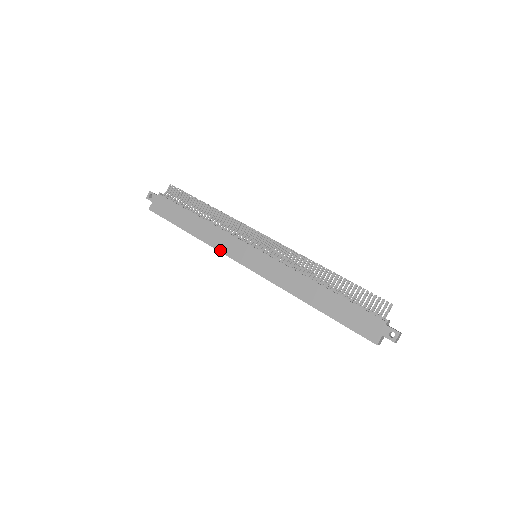
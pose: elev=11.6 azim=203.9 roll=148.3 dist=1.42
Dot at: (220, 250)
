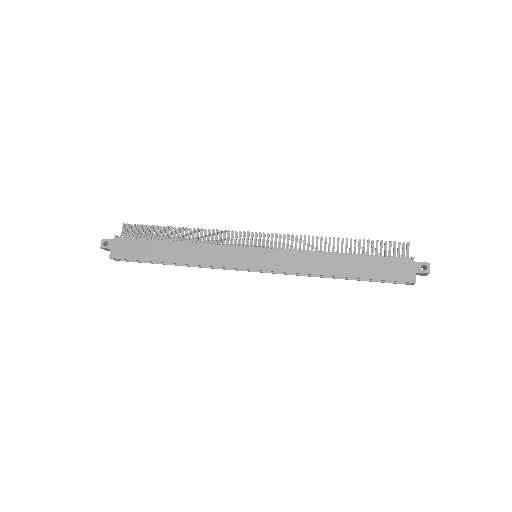
Dot at: (216, 265)
